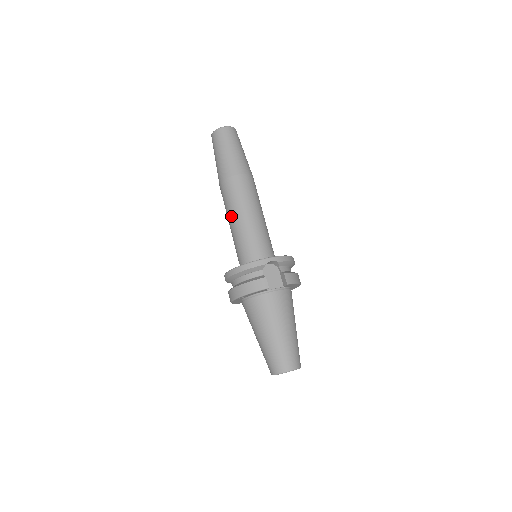
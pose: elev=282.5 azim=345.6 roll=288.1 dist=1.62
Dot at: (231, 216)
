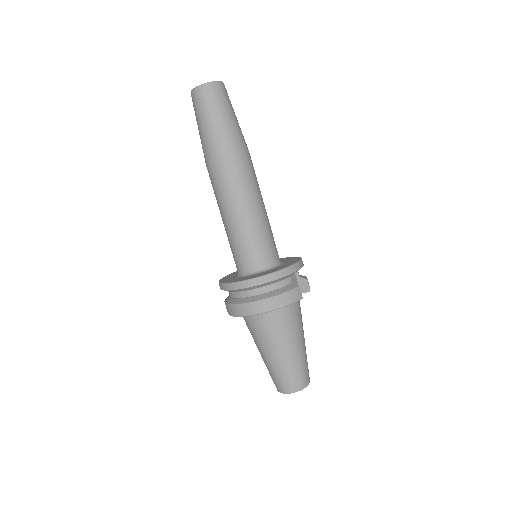
Dot at: (238, 206)
